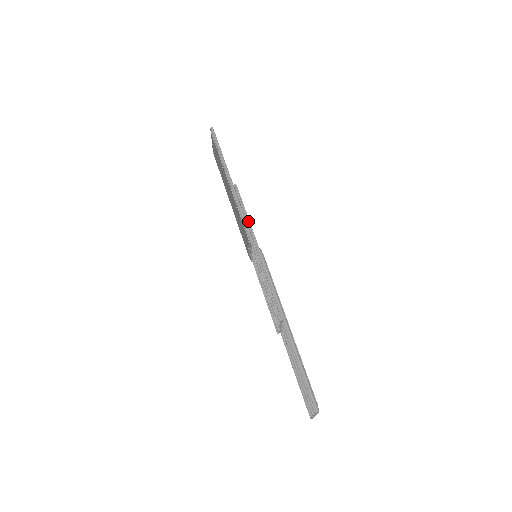
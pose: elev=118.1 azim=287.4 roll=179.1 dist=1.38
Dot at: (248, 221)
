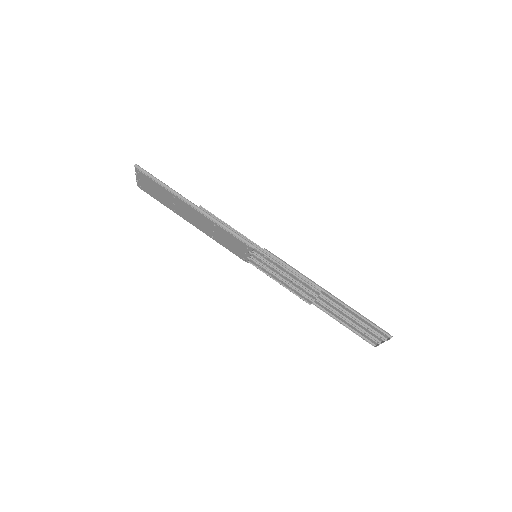
Dot at: (235, 231)
